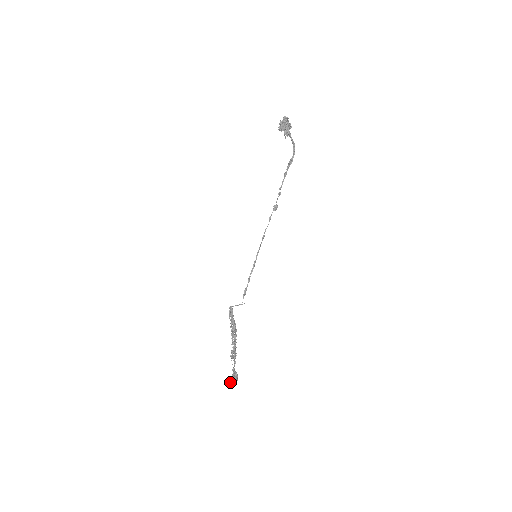
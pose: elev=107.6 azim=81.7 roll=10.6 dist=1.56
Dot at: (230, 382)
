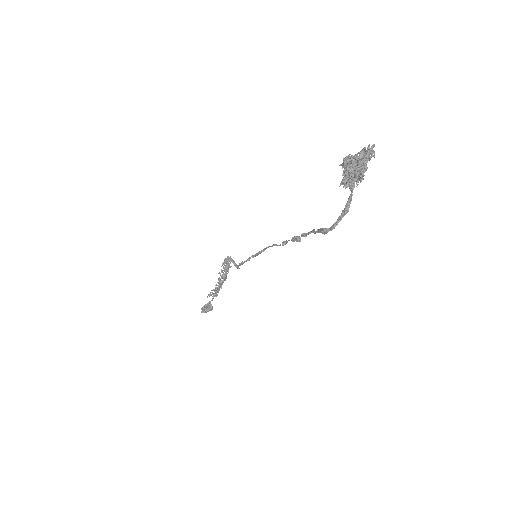
Dot at: (201, 309)
